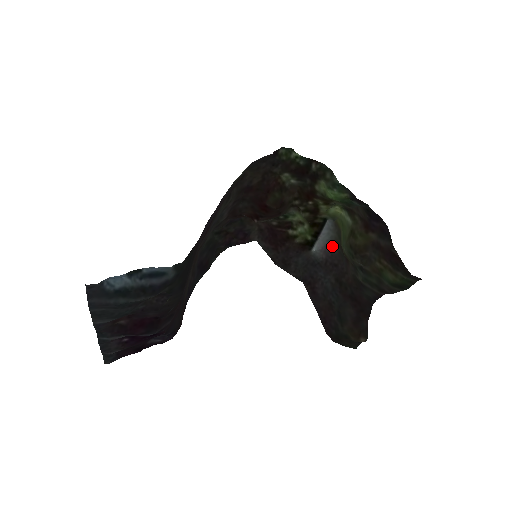
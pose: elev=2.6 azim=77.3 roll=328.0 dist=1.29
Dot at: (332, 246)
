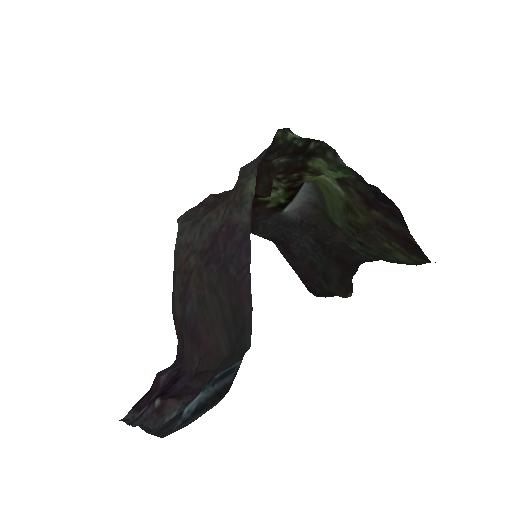
Dot at: (309, 208)
